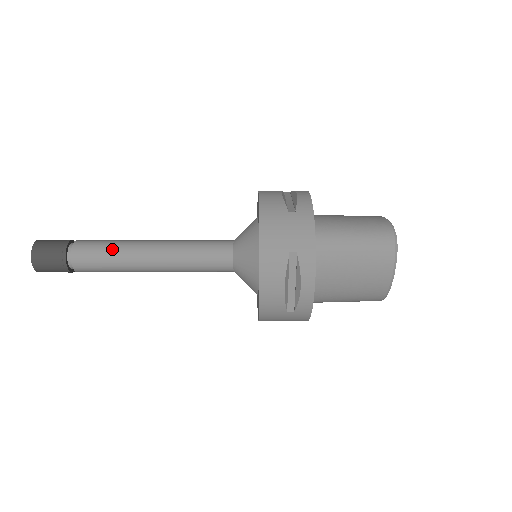
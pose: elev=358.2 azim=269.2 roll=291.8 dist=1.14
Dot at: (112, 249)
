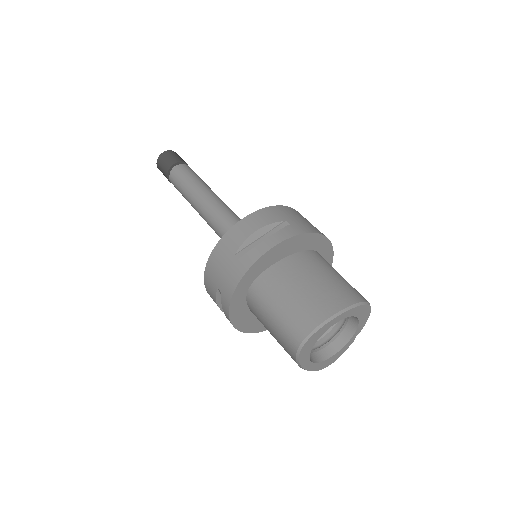
Dot at: (184, 187)
